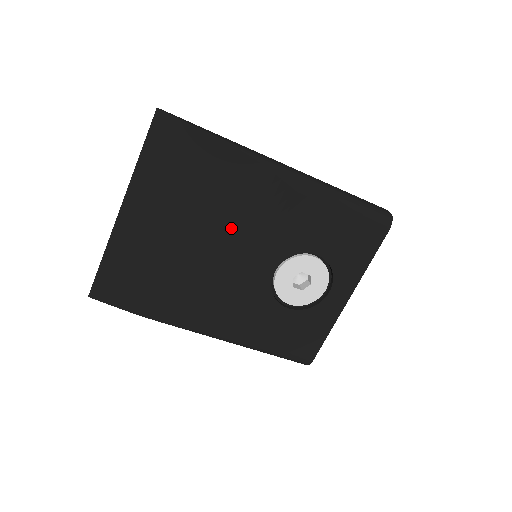
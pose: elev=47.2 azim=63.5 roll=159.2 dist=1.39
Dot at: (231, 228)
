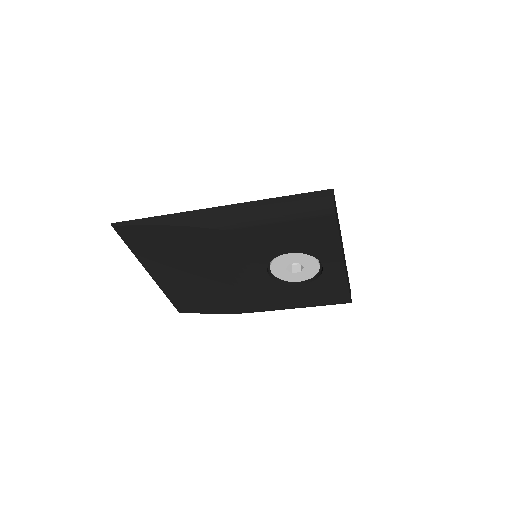
Dot at: (215, 263)
